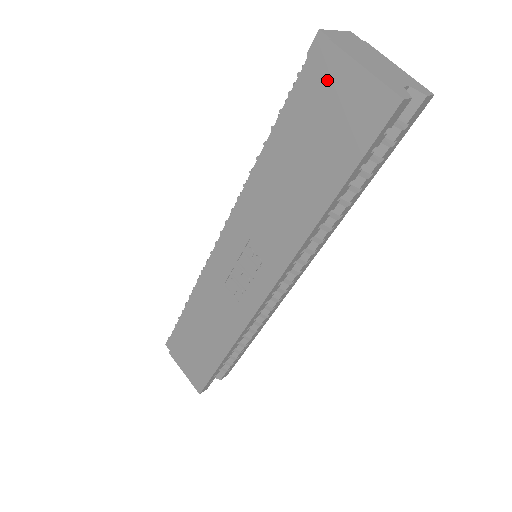
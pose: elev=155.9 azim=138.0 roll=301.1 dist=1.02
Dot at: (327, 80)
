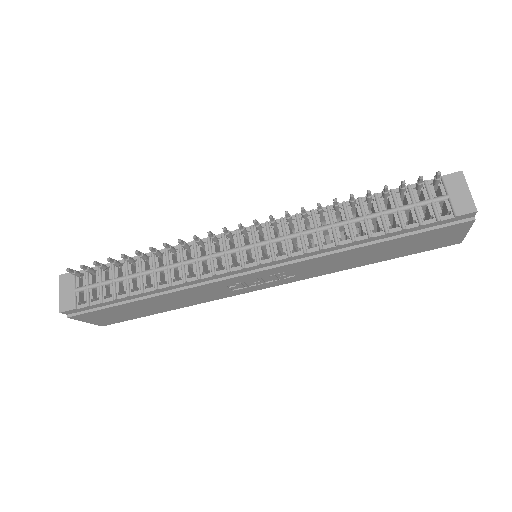
Dot at: (449, 231)
